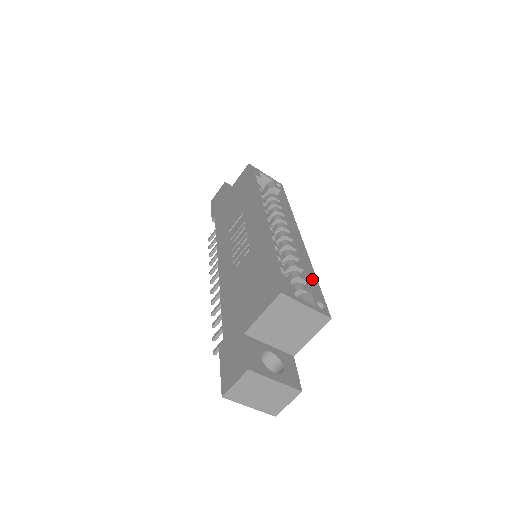
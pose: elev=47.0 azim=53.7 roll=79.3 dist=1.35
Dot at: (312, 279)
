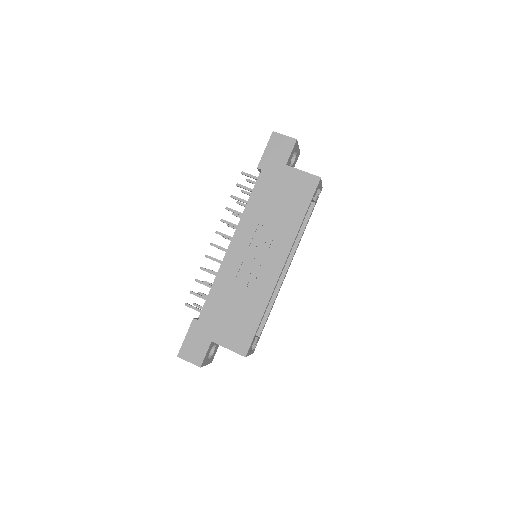
Dot at: occluded
